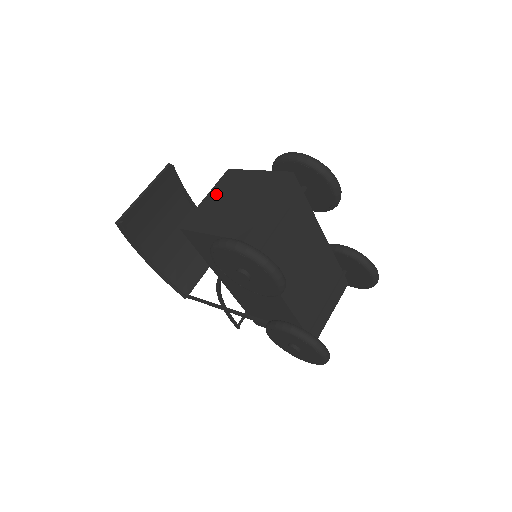
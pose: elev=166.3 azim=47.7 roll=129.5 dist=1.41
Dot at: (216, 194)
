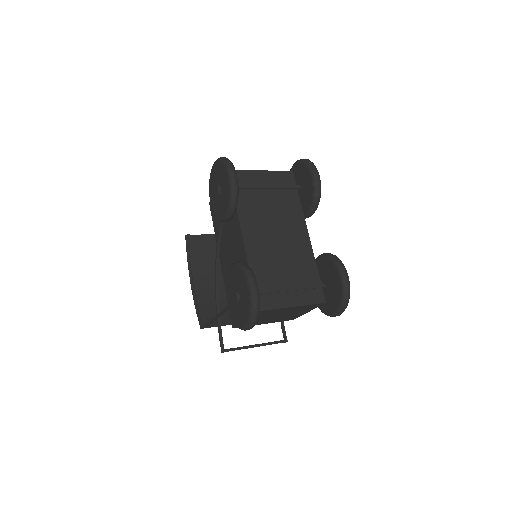
Dot at: occluded
